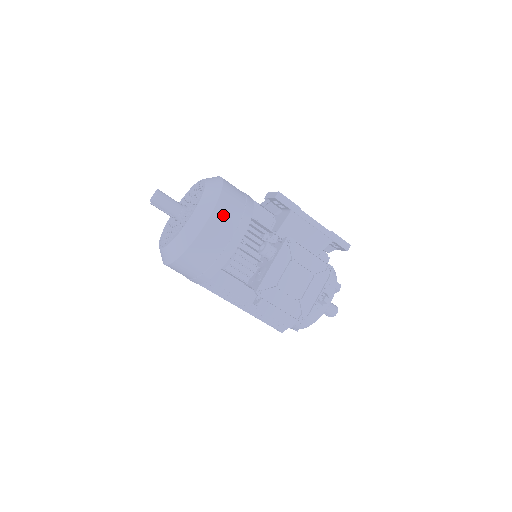
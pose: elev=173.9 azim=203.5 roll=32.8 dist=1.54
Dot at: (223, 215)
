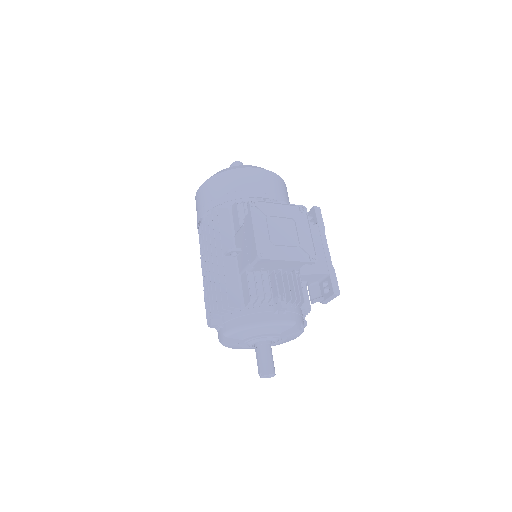
Dot at: (272, 179)
